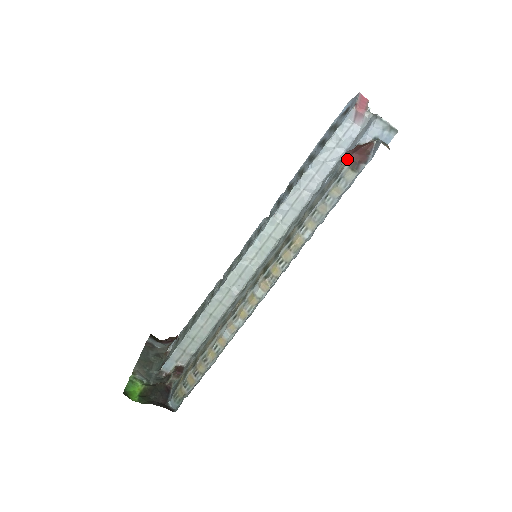
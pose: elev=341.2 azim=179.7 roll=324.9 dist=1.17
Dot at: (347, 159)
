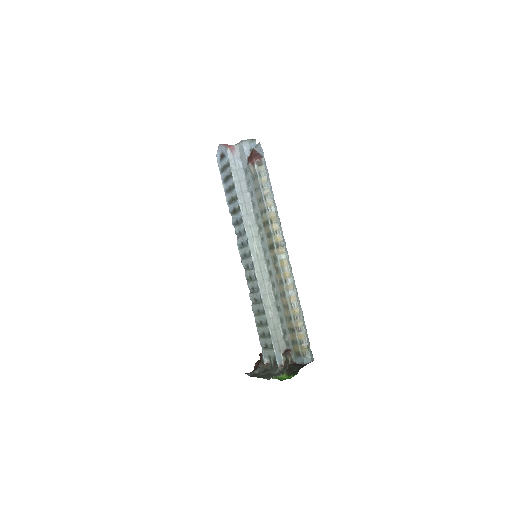
Dot at: (252, 166)
